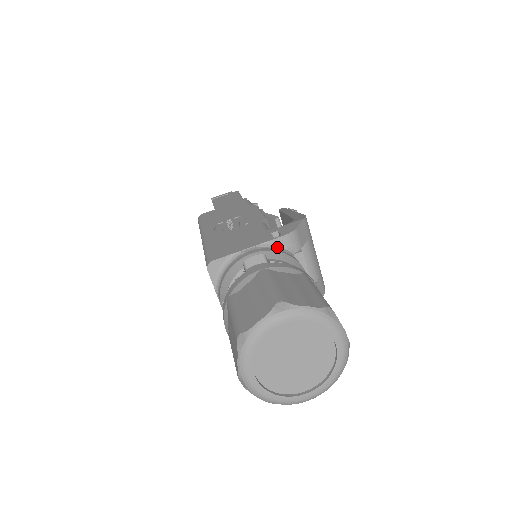
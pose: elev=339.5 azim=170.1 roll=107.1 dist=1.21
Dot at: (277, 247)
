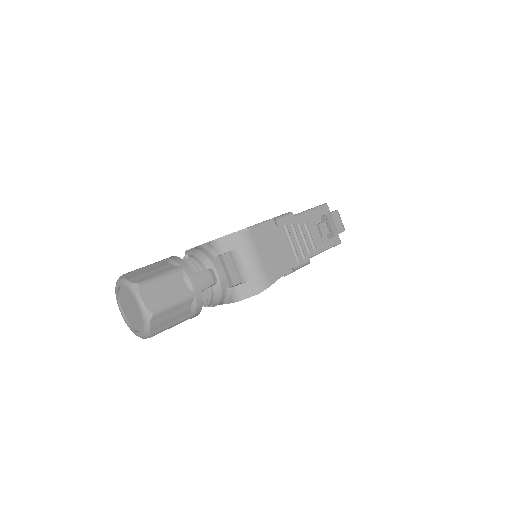
Dot at: (207, 248)
